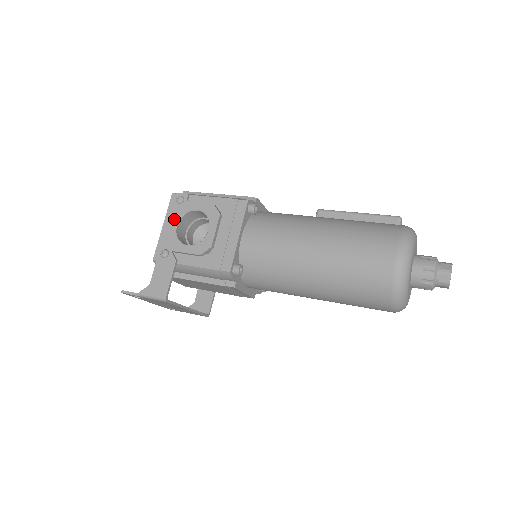
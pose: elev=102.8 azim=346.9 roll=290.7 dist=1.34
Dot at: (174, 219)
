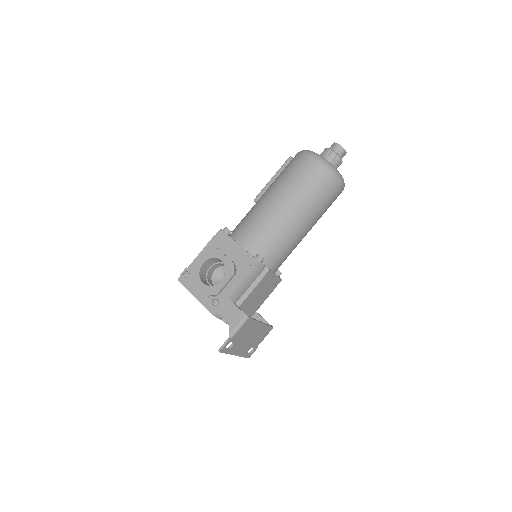
Dot at: (197, 283)
